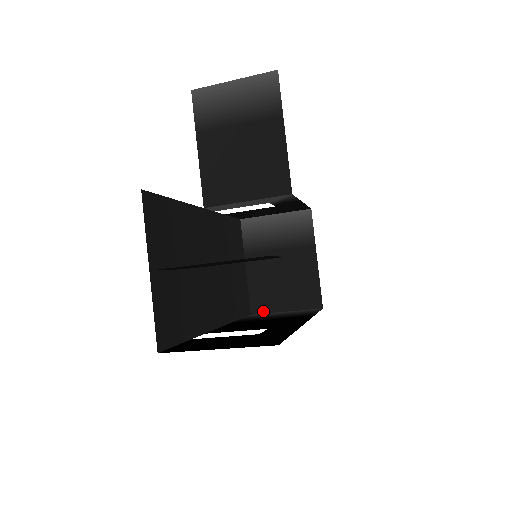
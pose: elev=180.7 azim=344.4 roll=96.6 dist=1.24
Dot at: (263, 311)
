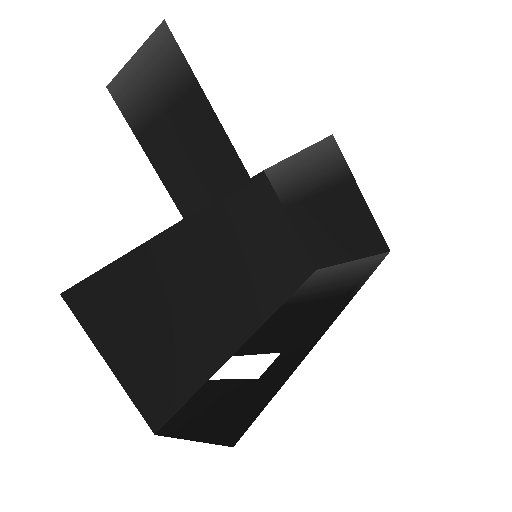
Dot at: (327, 264)
